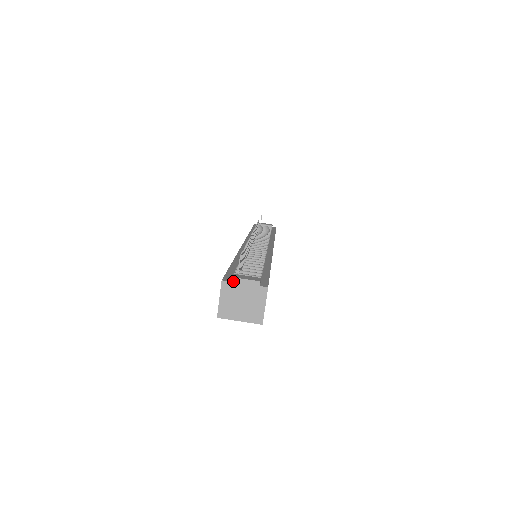
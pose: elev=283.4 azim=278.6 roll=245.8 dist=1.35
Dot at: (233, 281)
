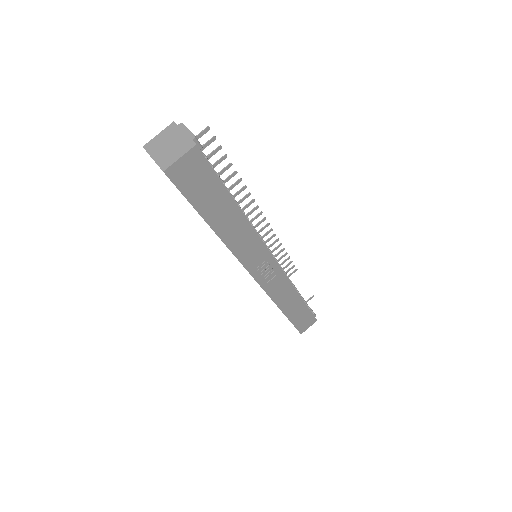
Dot at: (180, 126)
